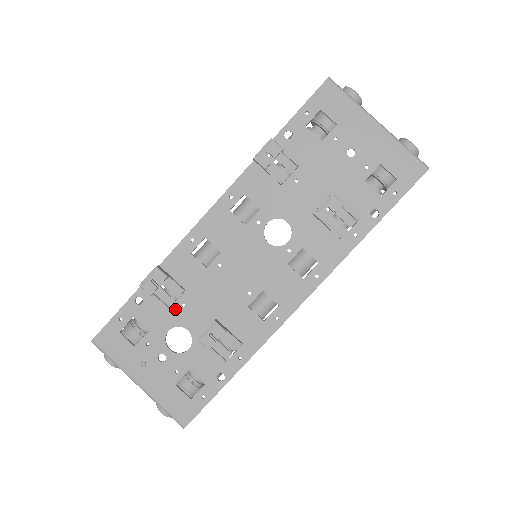
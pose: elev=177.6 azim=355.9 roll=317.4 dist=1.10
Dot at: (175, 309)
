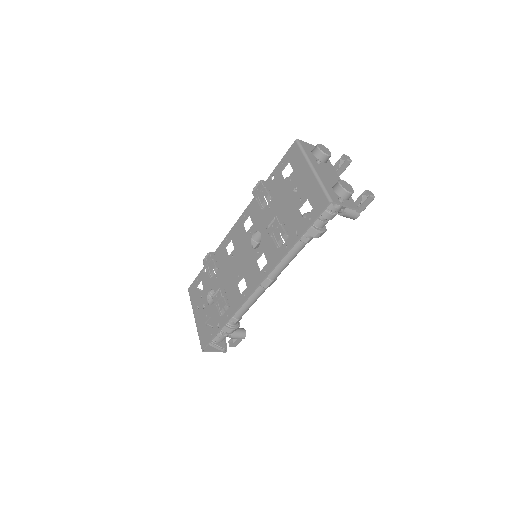
Dot at: (214, 279)
